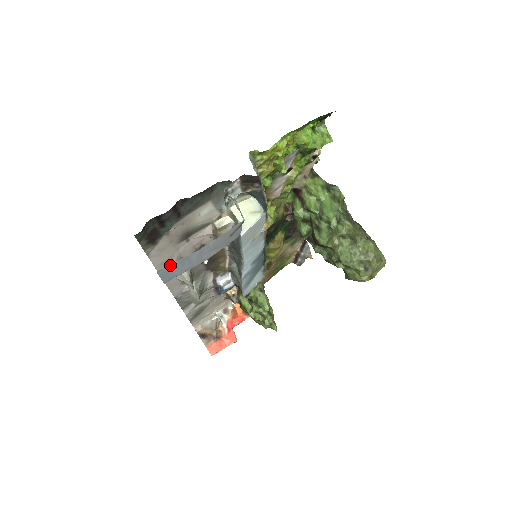
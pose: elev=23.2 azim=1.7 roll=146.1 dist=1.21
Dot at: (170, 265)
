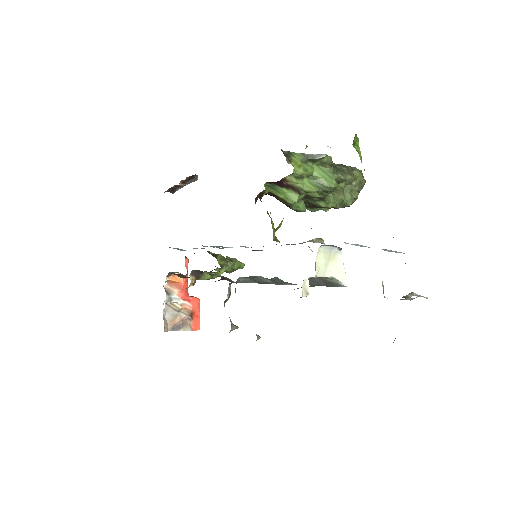
Dot at: occluded
